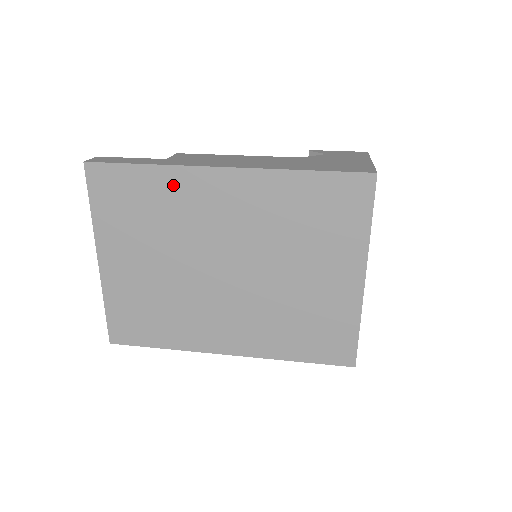
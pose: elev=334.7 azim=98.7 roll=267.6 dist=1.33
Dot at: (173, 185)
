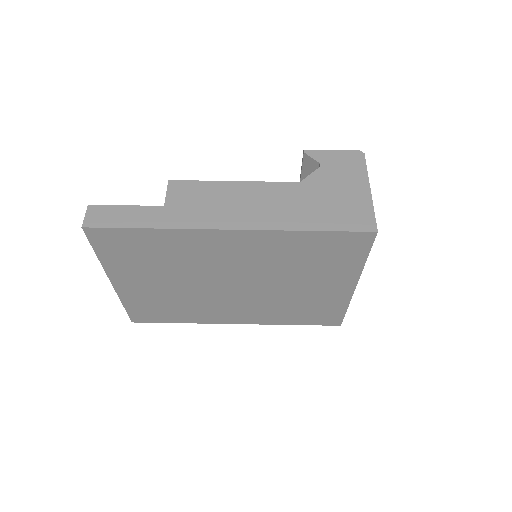
Dot at: (179, 241)
